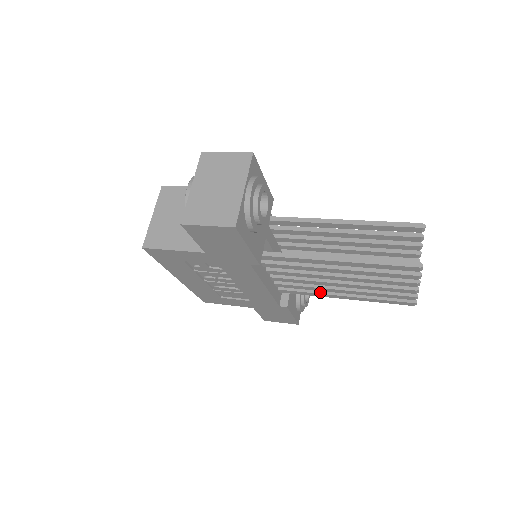
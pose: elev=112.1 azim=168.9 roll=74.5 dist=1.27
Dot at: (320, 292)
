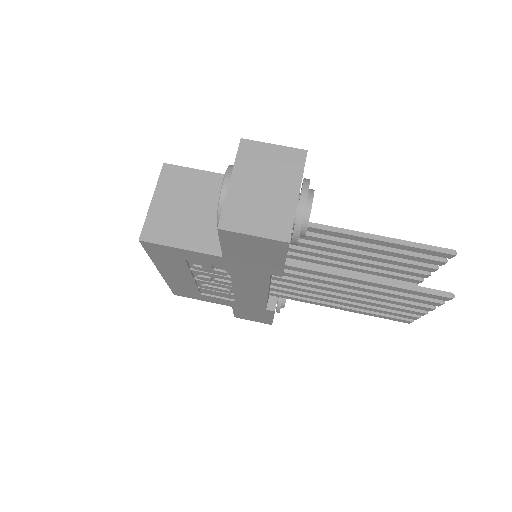
Dot at: (316, 300)
